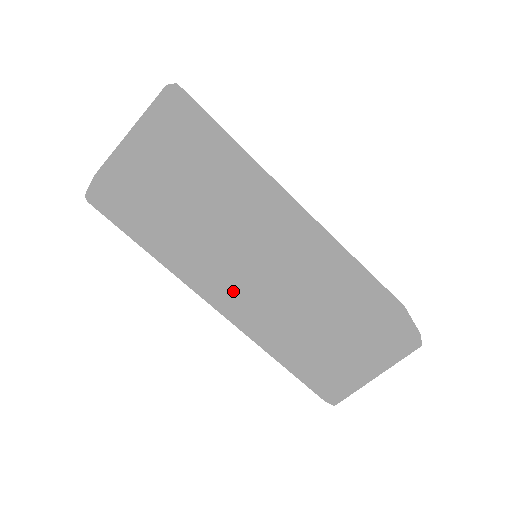
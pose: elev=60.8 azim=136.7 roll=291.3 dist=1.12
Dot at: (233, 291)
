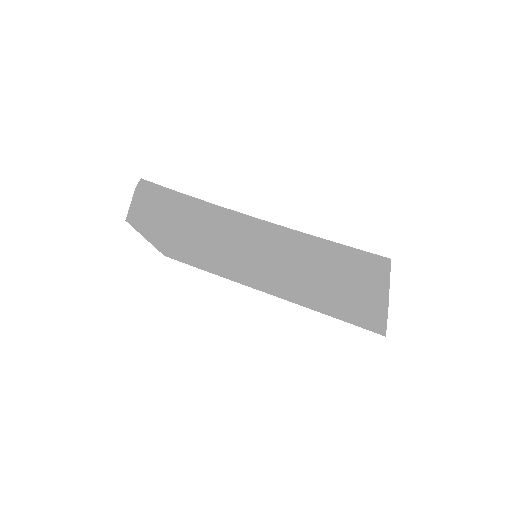
Dot at: (256, 285)
